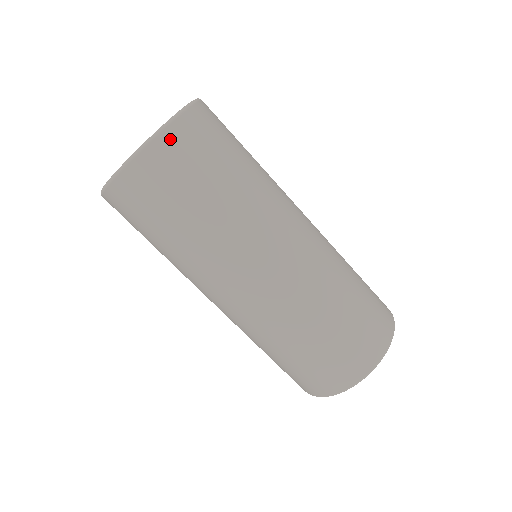
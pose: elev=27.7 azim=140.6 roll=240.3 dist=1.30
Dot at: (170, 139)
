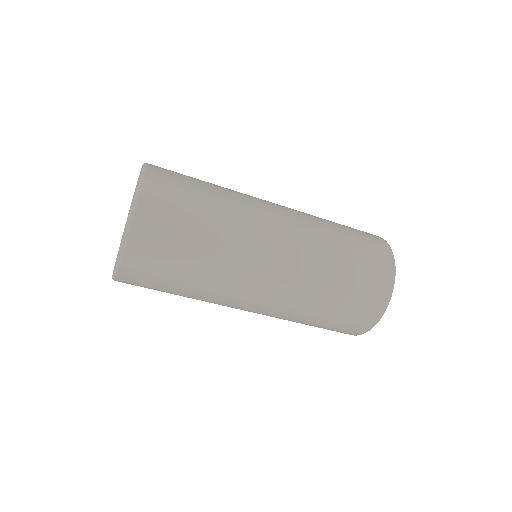
Dot at: (132, 258)
